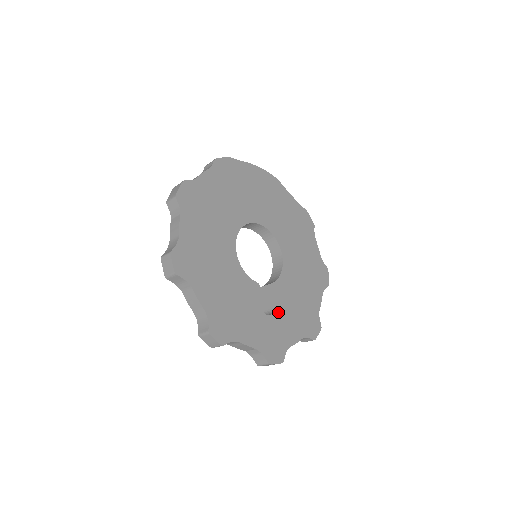
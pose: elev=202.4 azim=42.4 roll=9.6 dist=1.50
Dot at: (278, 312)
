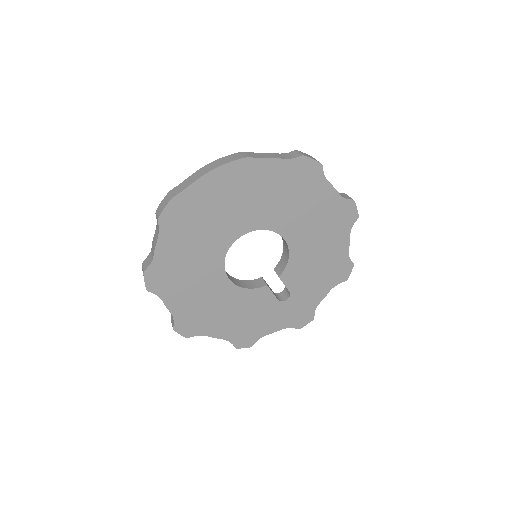
Dot at: (296, 290)
